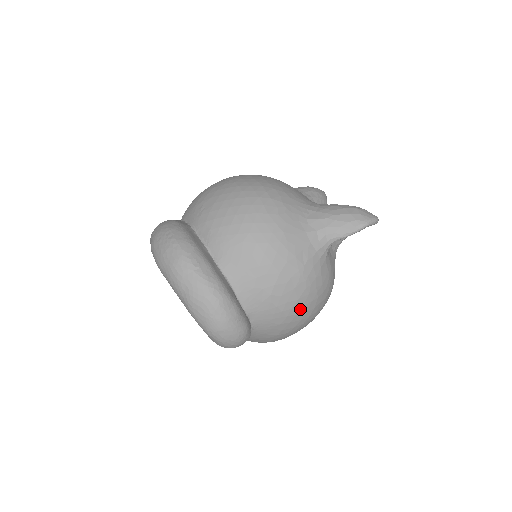
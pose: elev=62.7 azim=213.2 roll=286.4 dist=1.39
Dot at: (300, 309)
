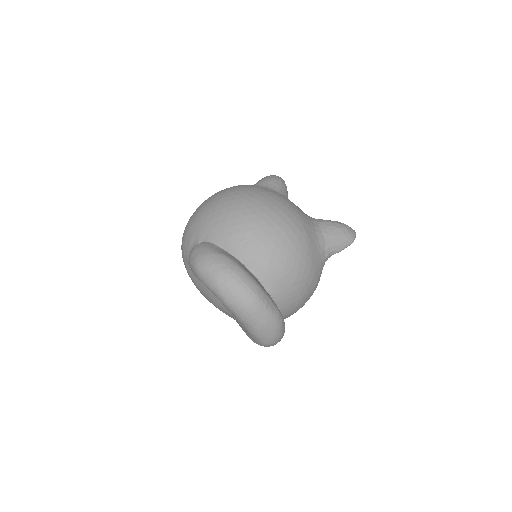
Dot at: occluded
